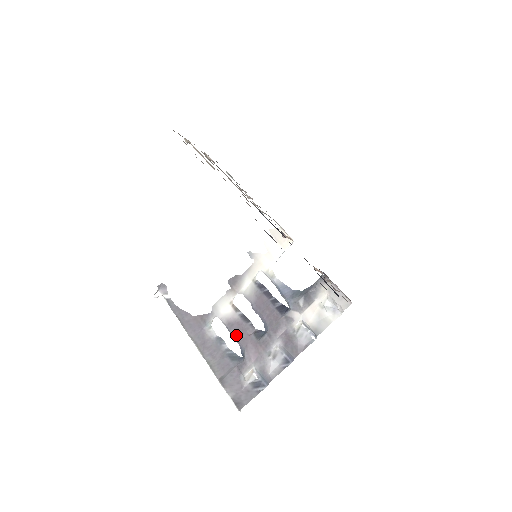
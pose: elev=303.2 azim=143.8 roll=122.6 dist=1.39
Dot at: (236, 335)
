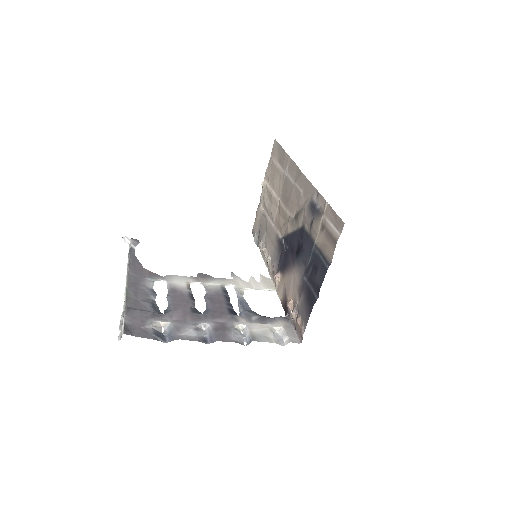
Dot at: (173, 298)
